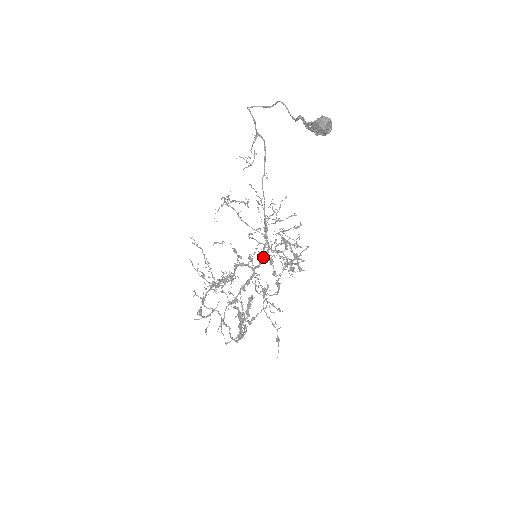
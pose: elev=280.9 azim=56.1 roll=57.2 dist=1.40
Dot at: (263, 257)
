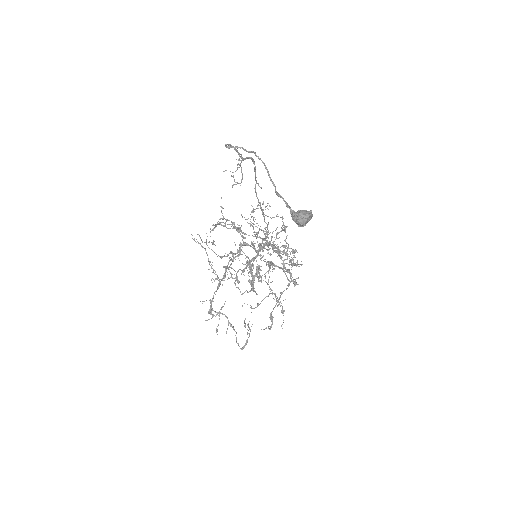
Dot at: (265, 242)
